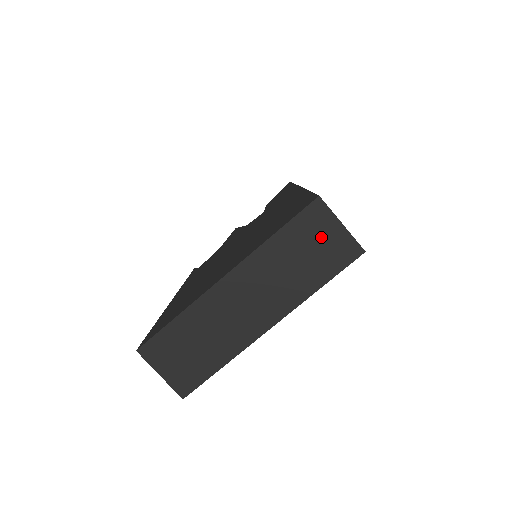
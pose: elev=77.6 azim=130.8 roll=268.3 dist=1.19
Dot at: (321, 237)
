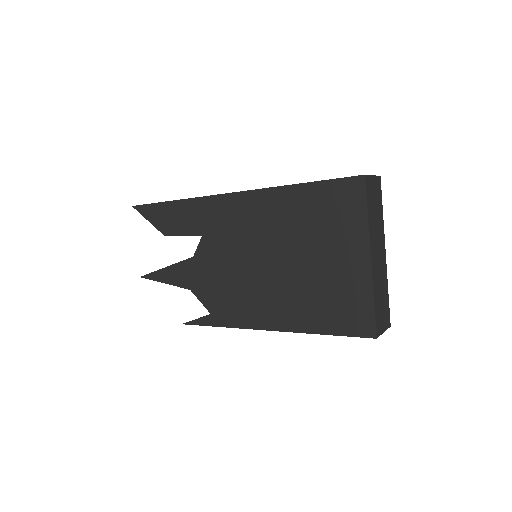
Dot at: (373, 191)
